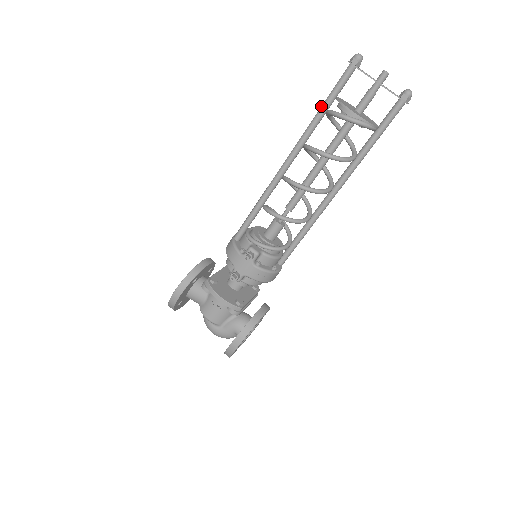
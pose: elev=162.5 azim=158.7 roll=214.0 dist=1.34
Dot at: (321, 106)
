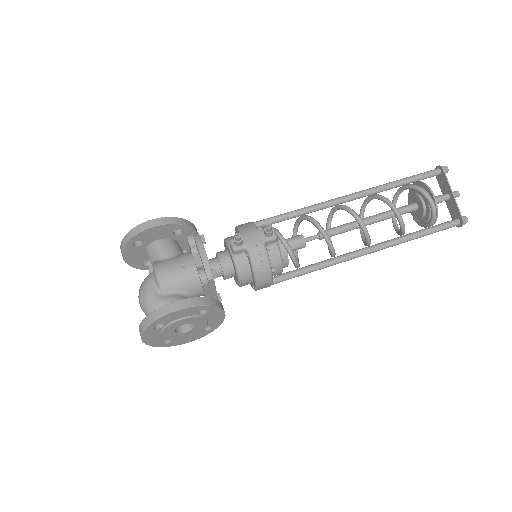
Dot at: (401, 179)
